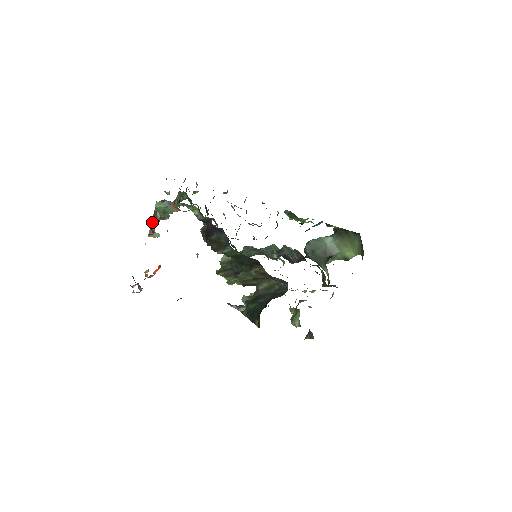
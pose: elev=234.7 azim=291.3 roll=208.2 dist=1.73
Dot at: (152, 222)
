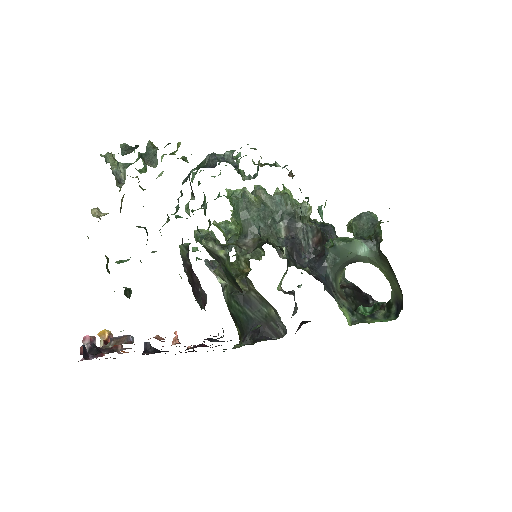
Dot at: occluded
